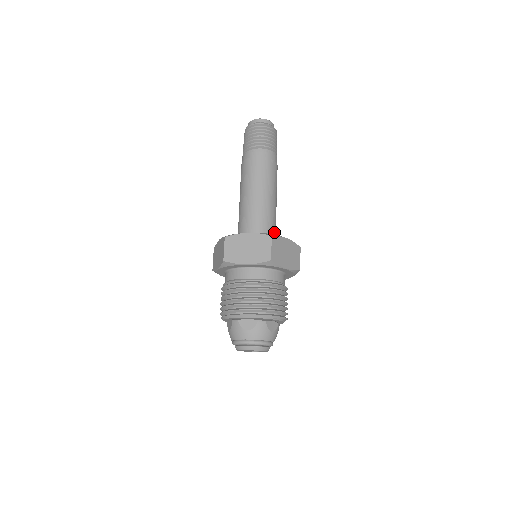
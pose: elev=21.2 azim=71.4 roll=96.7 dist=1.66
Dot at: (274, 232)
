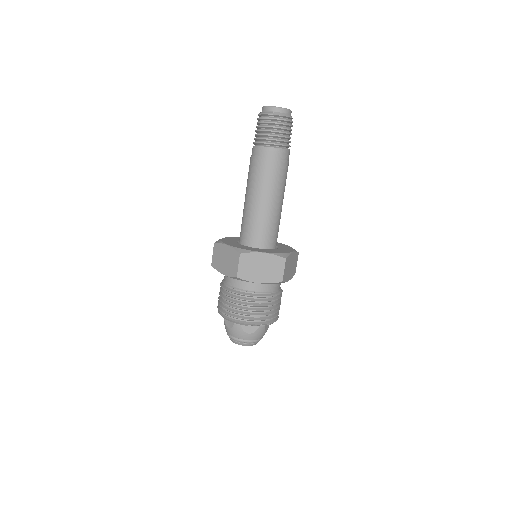
Dot at: (267, 238)
